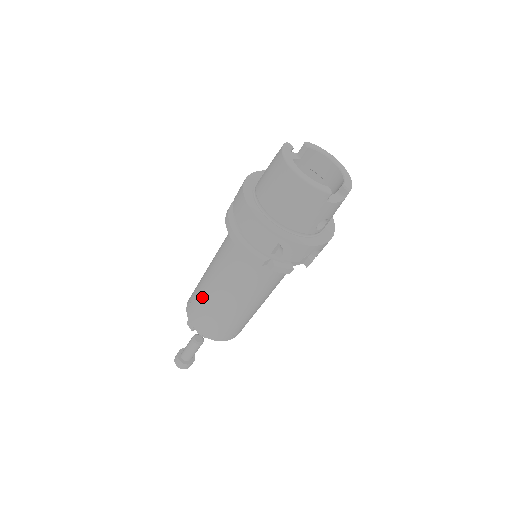
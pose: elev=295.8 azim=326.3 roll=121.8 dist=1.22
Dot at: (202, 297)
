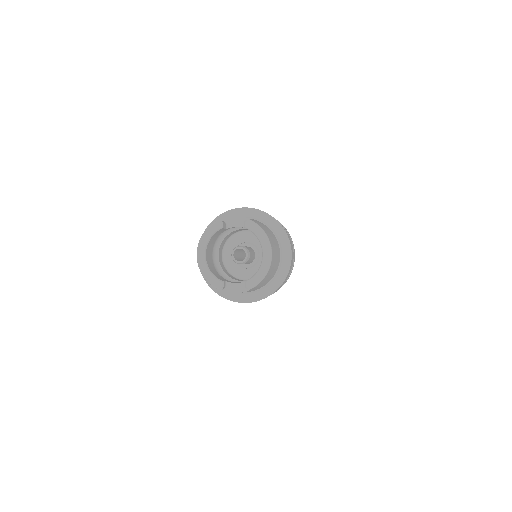
Dot at: occluded
